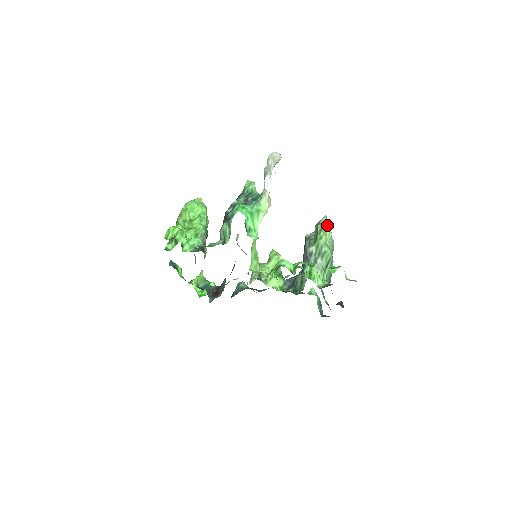
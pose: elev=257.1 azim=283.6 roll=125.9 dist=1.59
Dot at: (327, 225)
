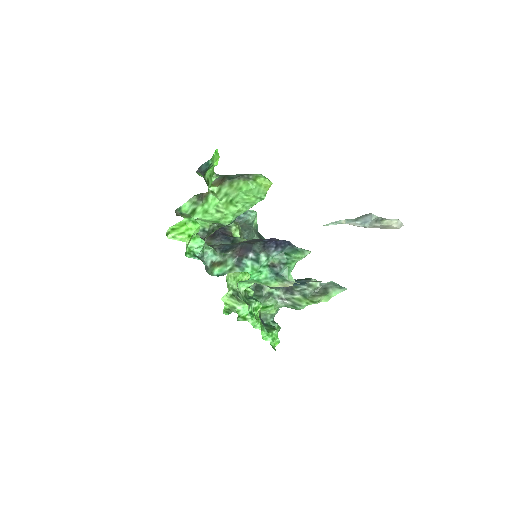
Dot at: occluded
